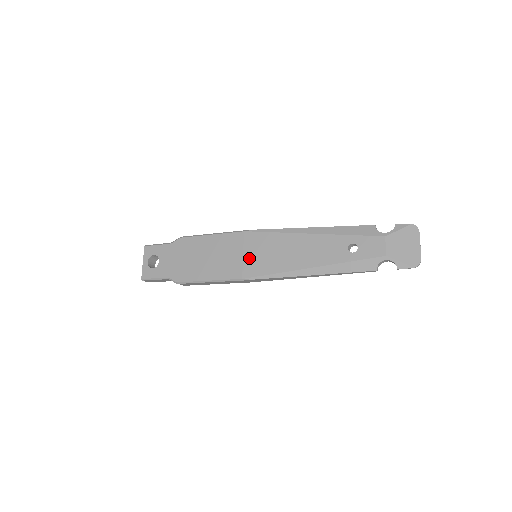
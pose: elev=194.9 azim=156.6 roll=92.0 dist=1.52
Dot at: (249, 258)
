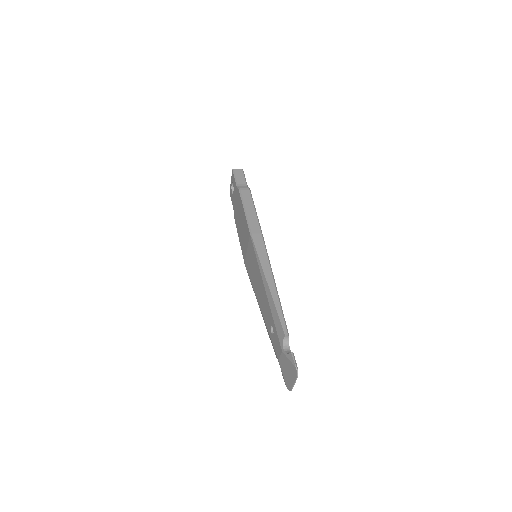
Dot at: (248, 256)
